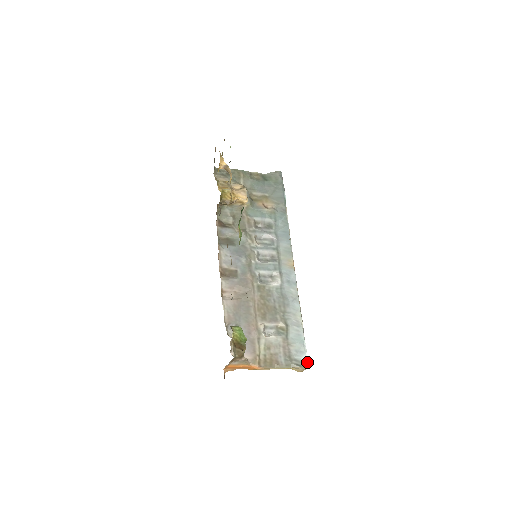
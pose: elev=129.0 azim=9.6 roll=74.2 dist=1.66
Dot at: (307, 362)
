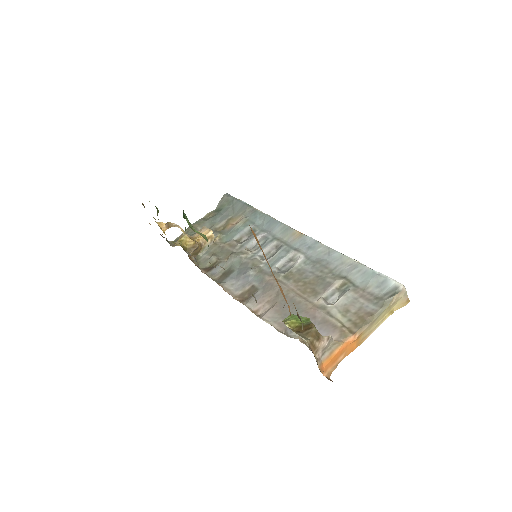
Dot at: (398, 284)
